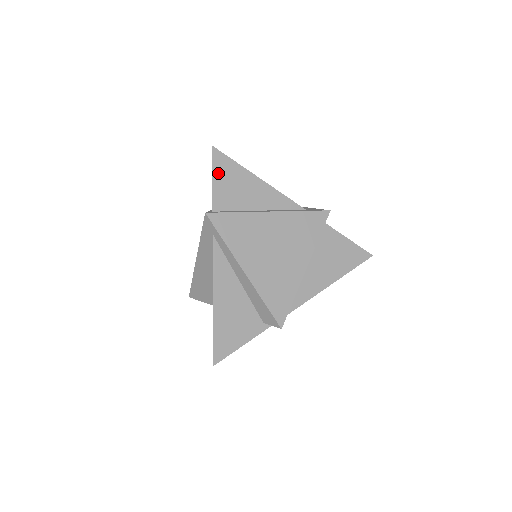
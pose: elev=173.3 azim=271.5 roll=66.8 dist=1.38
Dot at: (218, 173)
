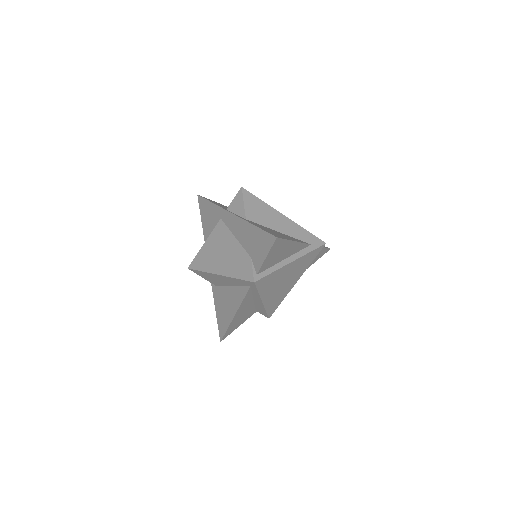
Dot at: (272, 252)
